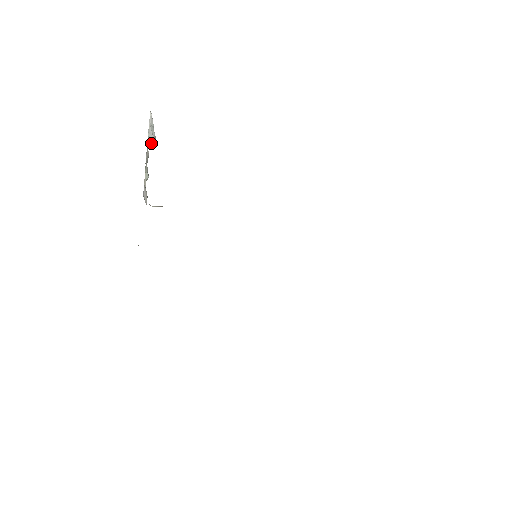
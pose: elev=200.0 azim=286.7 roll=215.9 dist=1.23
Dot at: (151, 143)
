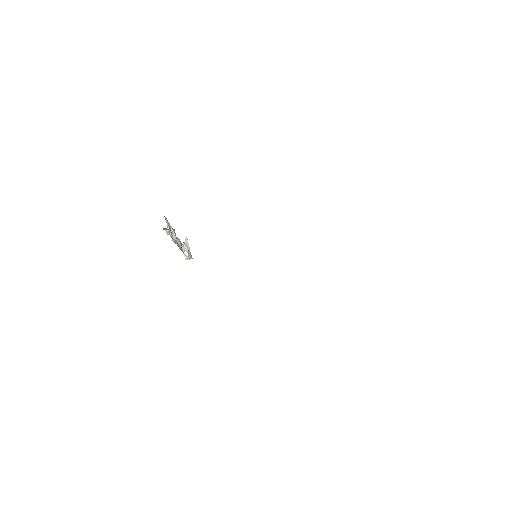
Dot at: (187, 254)
